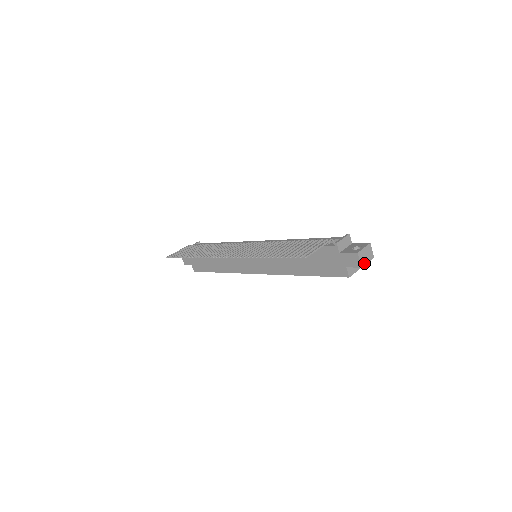
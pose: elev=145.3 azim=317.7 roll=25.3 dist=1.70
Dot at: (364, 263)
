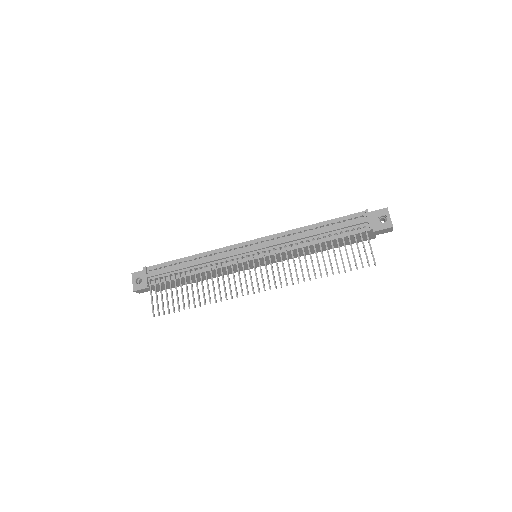
Dot at: occluded
